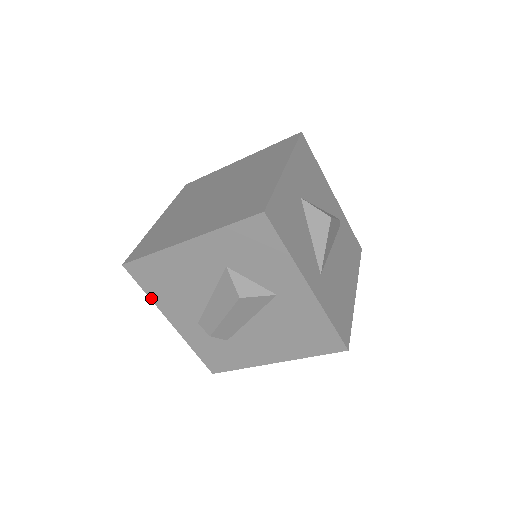
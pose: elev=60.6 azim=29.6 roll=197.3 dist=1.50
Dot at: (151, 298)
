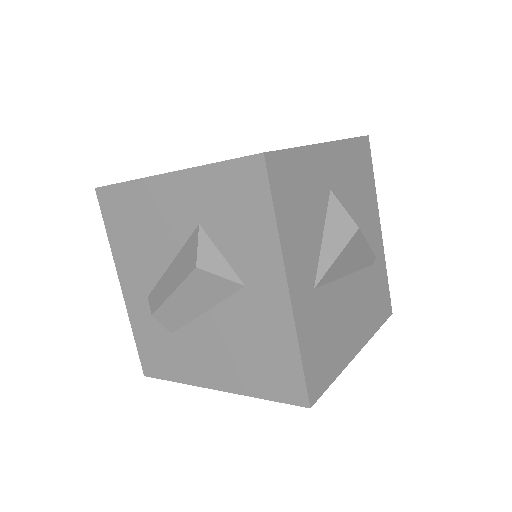
Dot at: (111, 243)
